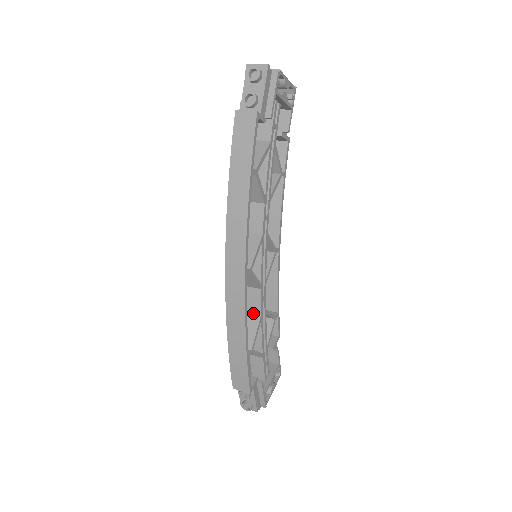
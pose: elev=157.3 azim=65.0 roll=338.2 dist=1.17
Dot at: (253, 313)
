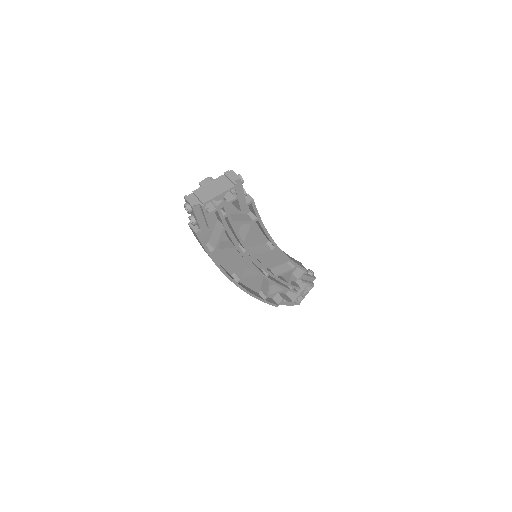
Dot at: occluded
